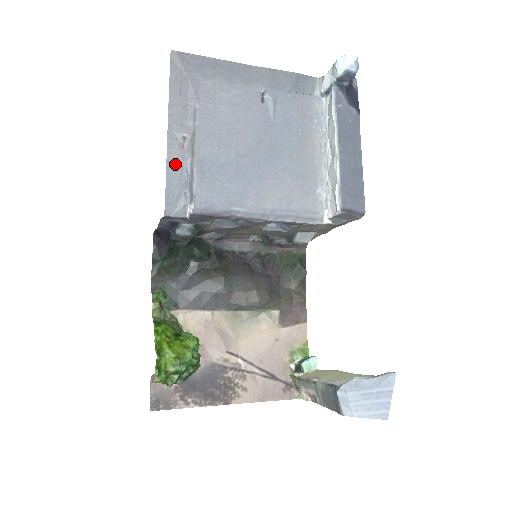
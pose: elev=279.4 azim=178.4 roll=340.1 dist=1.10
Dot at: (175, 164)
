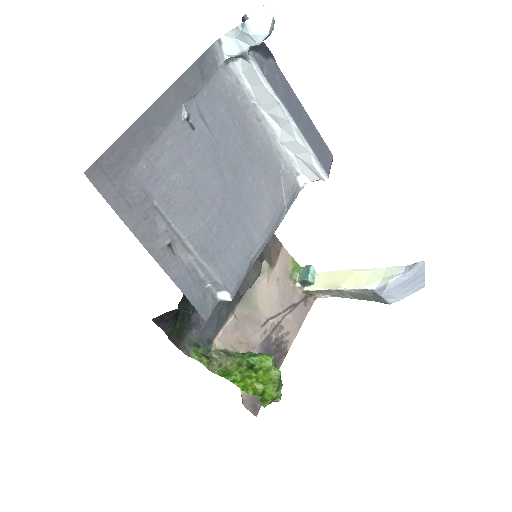
Dot at: (181, 276)
